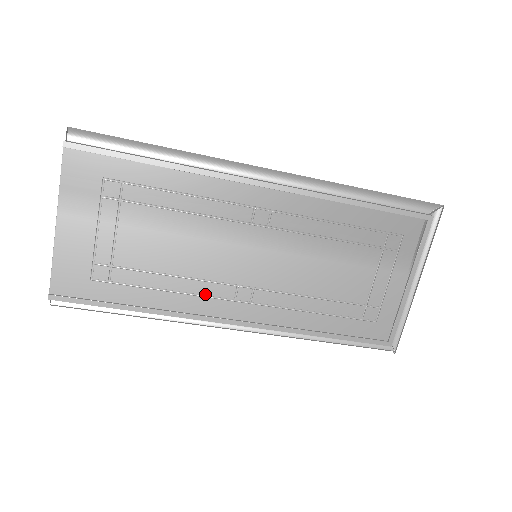
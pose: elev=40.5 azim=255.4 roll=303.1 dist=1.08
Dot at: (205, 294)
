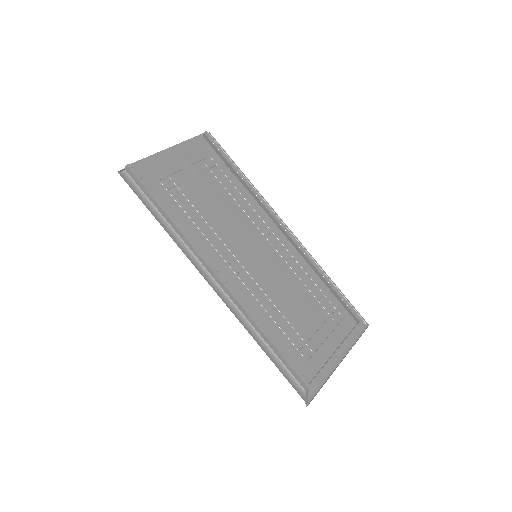
Dot at: (214, 246)
